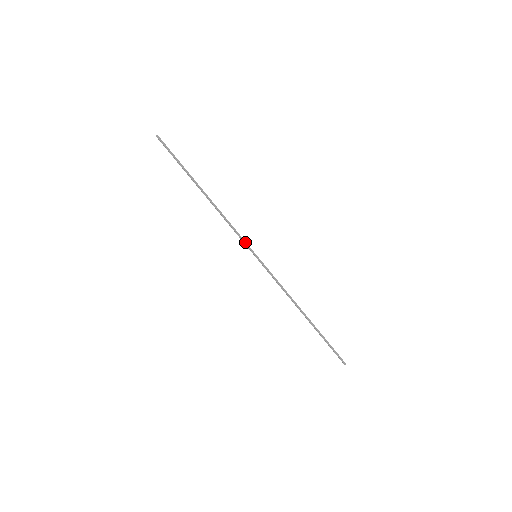
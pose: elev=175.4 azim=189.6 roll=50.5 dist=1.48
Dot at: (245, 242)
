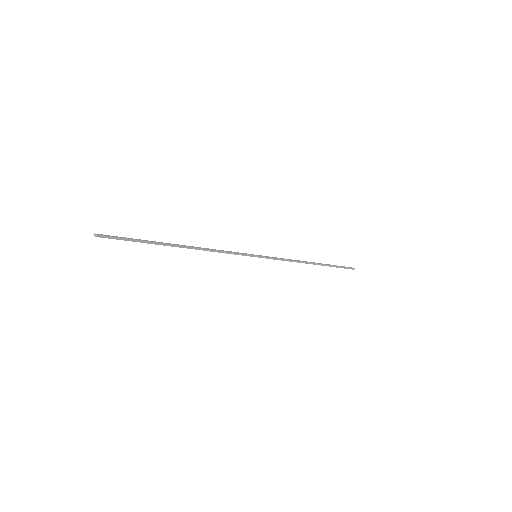
Dot at: (242, 254)
